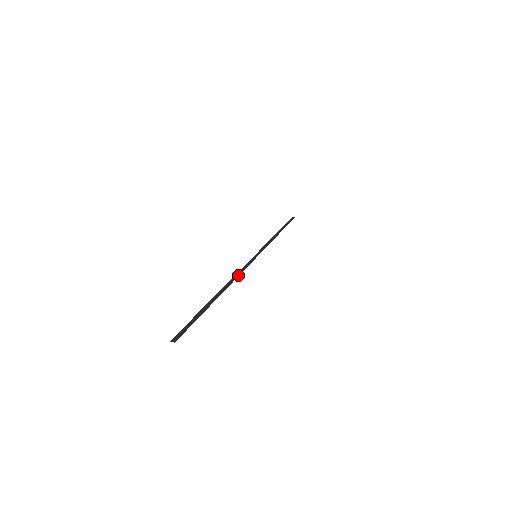
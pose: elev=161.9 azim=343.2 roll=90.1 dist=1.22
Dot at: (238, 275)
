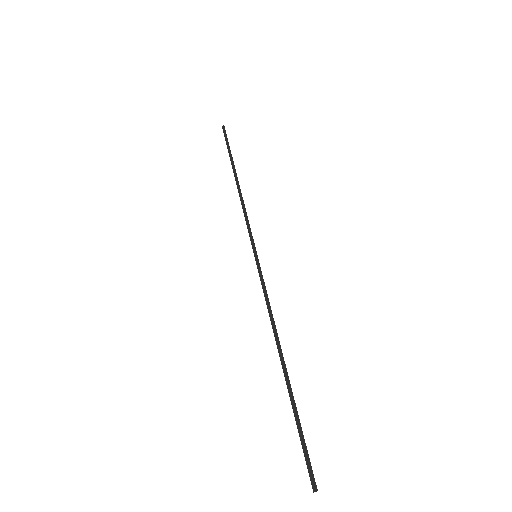
Dot at: (271, 314)
